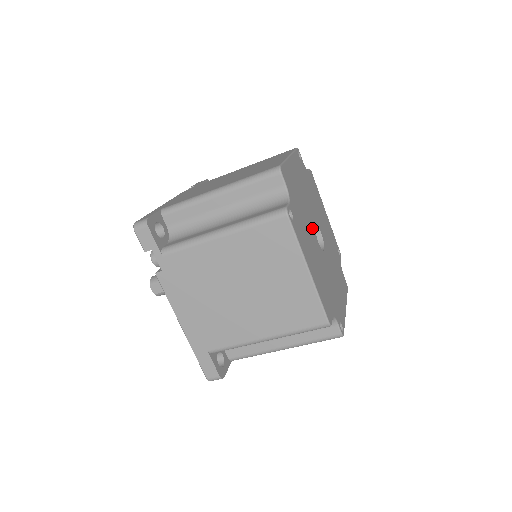
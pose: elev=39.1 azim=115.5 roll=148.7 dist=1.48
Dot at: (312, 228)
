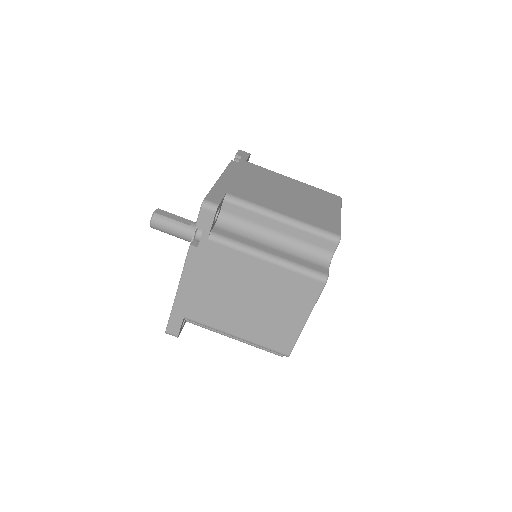
Dot at: occluded
